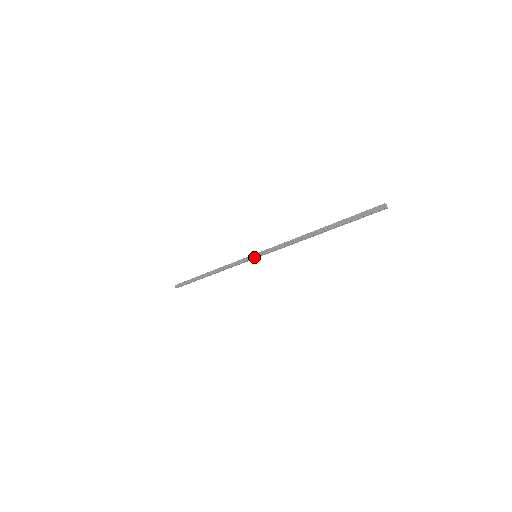
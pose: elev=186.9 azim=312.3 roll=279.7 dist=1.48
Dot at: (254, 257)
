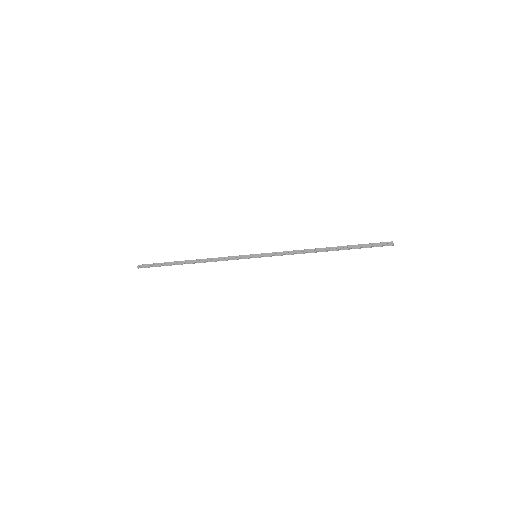
Dot at: (255, 256)
